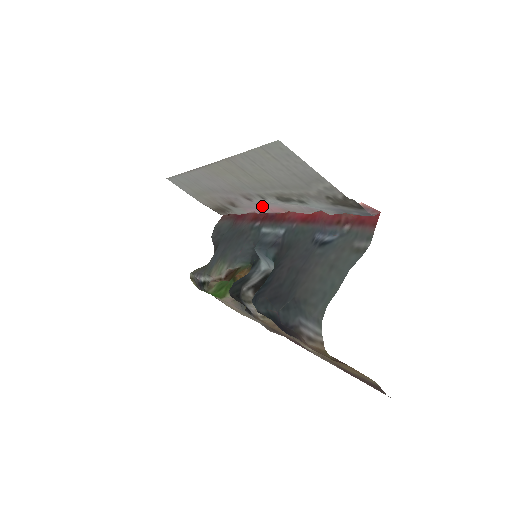
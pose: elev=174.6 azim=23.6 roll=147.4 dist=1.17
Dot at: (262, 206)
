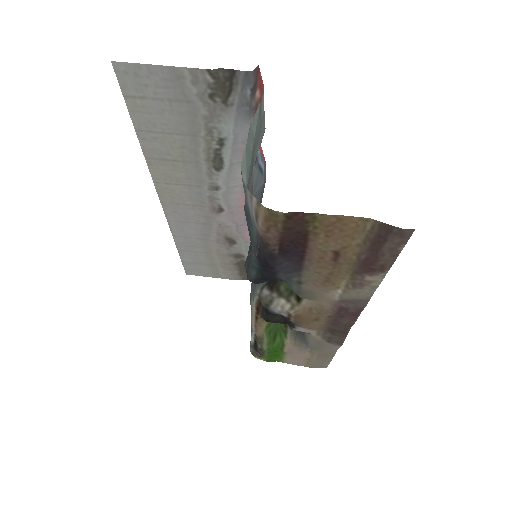
Dot at: (238, 210)
